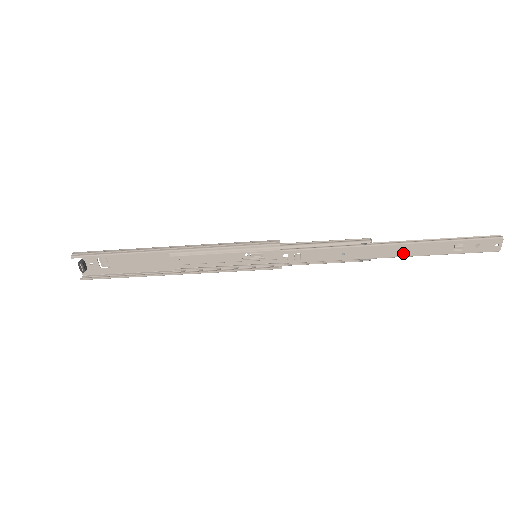
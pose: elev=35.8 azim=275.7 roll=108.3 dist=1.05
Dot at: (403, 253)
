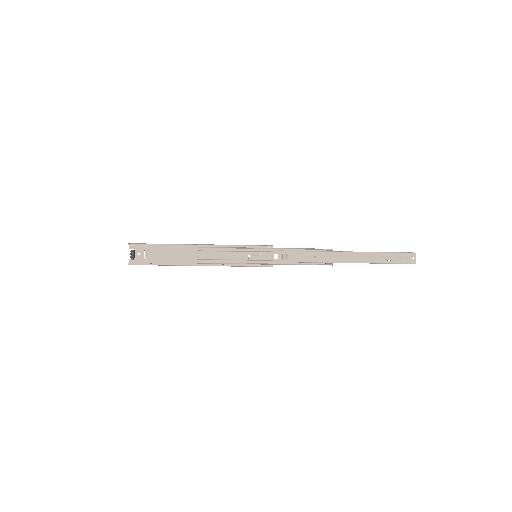
Dot at: (354, 260)
